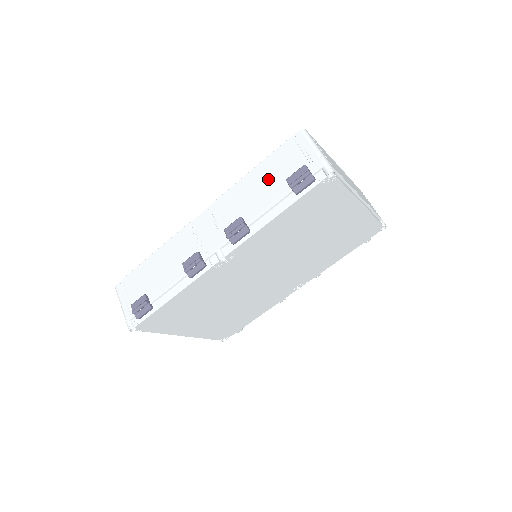
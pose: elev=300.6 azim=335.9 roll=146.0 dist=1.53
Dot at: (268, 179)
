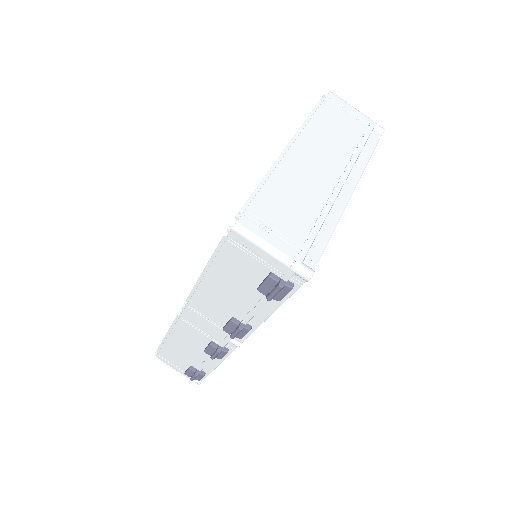
Dot at: (233, 283)
